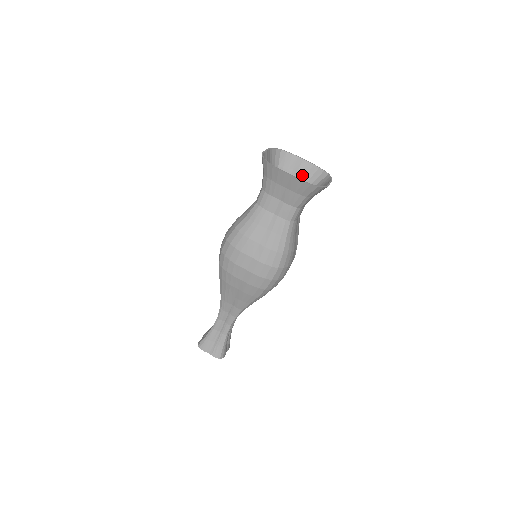
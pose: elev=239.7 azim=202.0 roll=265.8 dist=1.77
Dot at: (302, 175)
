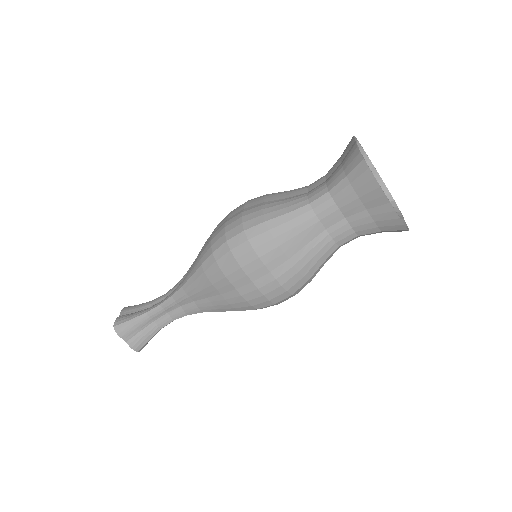
Dot at: occluded
